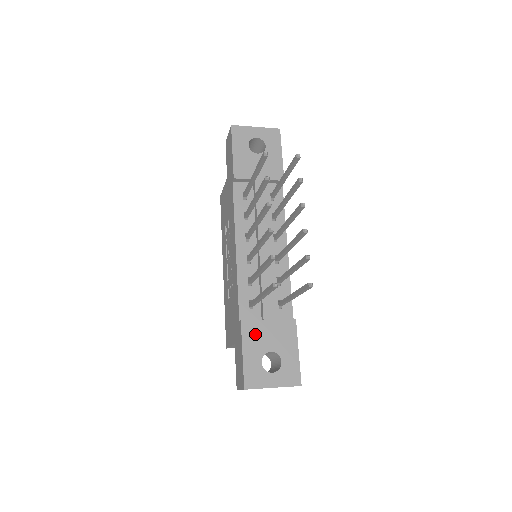
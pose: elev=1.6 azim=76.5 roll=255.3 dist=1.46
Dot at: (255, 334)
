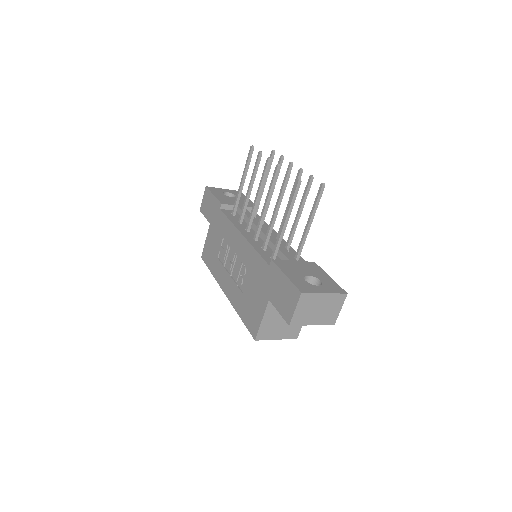
Dot at: (288, 266)
